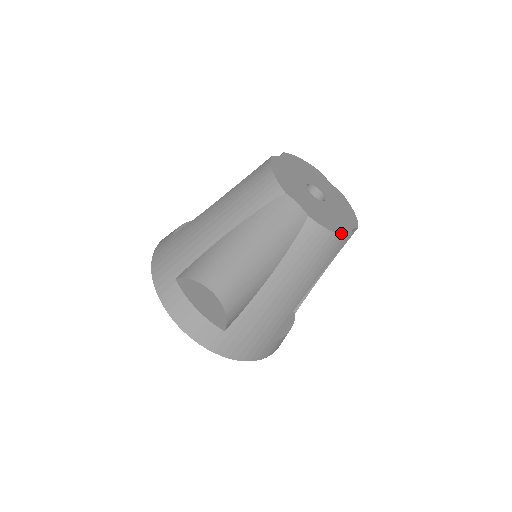
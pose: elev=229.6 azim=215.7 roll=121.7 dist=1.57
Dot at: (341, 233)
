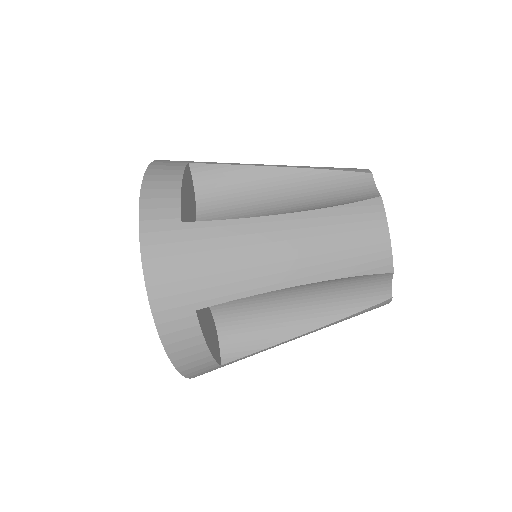
Dot at: (391, 251)
